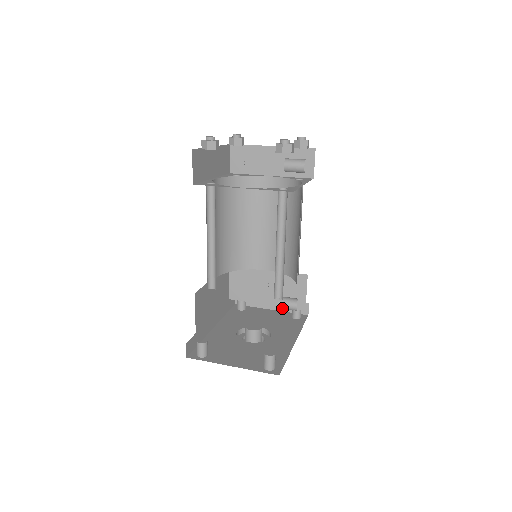
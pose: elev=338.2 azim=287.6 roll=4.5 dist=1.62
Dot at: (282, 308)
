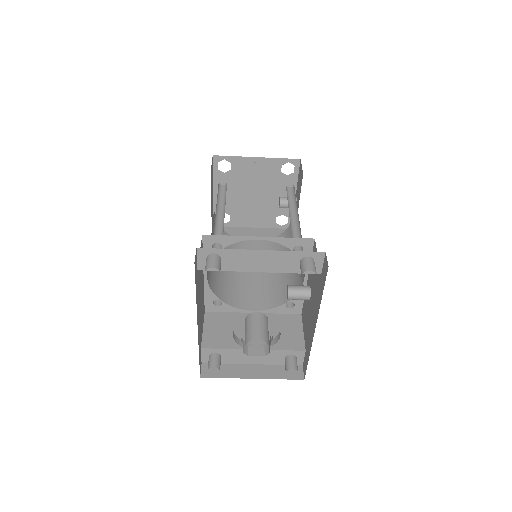
Dot at: (293, 293)
